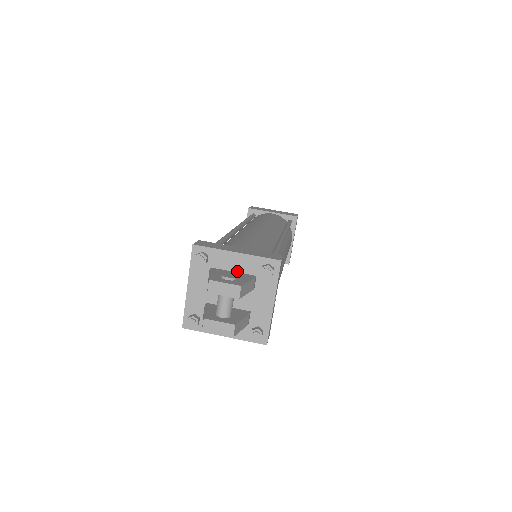
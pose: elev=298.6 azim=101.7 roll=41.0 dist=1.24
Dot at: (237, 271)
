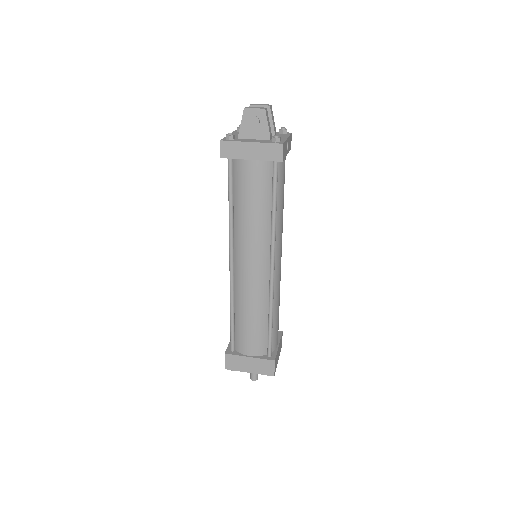
Dot at: occluded
